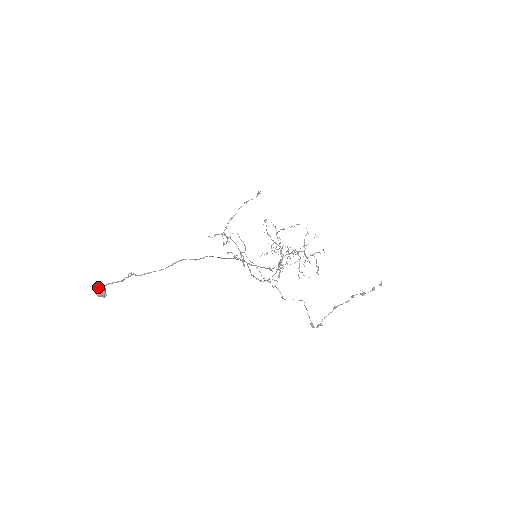
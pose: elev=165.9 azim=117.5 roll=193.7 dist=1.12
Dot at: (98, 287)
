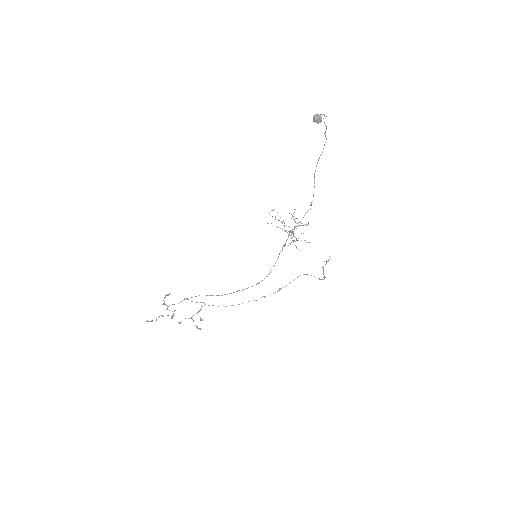
Dot at: (318, 114)
